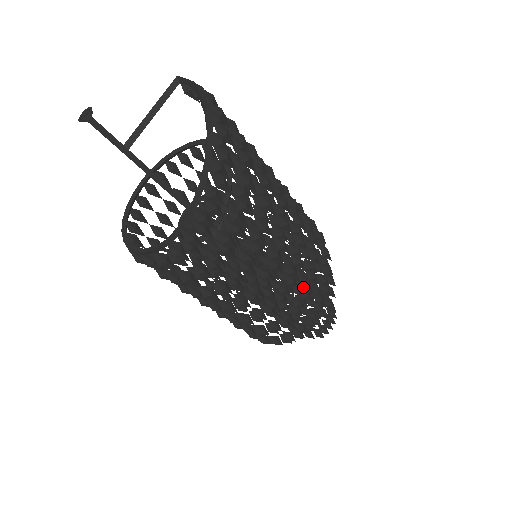
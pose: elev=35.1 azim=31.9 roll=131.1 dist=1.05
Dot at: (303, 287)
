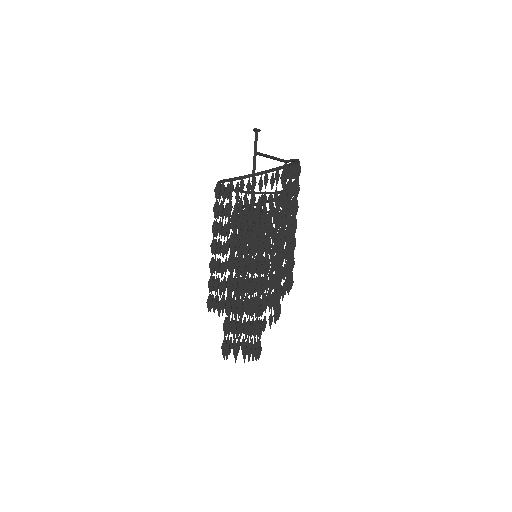
Dot at: (279, 269)
